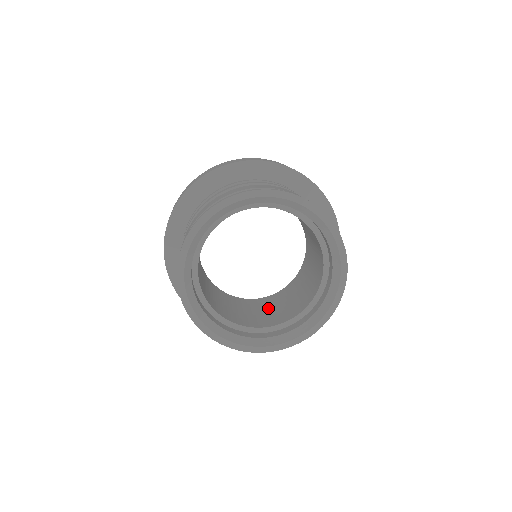
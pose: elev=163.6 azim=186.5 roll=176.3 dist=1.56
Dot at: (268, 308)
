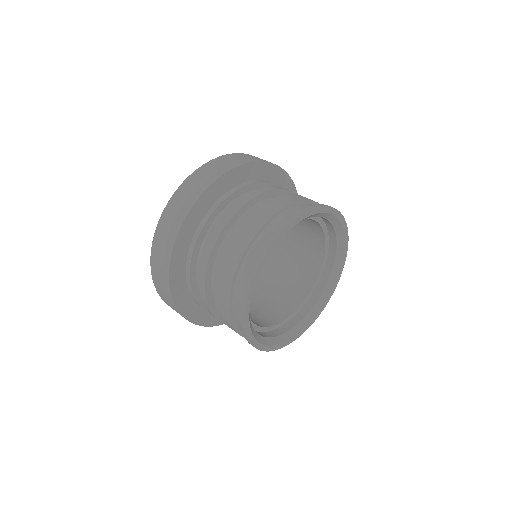
Dot at: occluded
